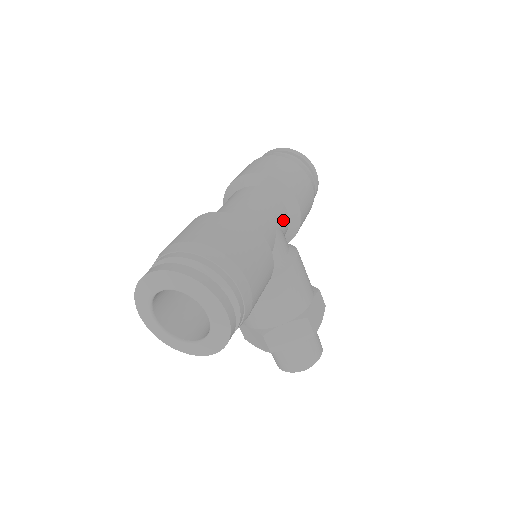
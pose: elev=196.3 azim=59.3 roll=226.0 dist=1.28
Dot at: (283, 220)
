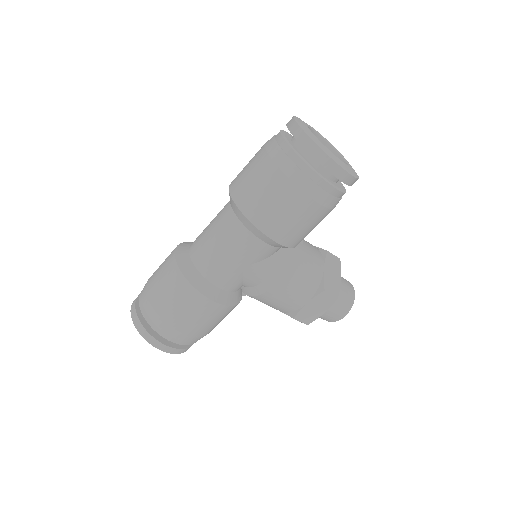
Dot at: (258, 254)
